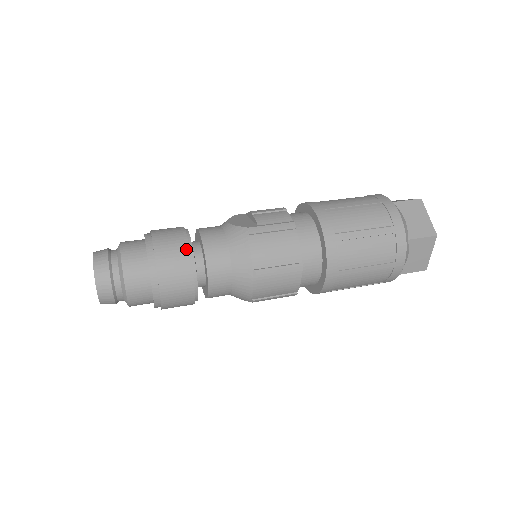
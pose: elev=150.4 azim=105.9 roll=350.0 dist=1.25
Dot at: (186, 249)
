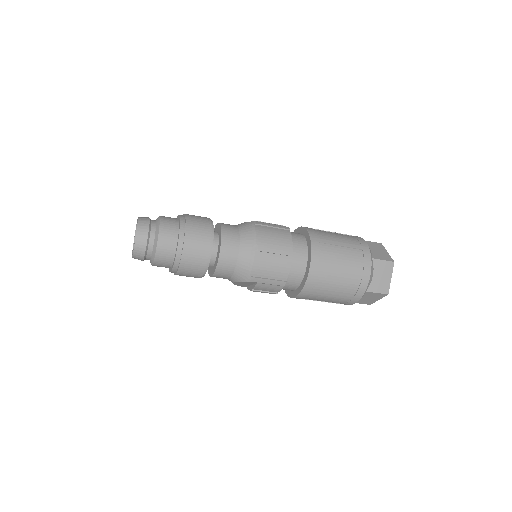
Dot at: (209, 222)
